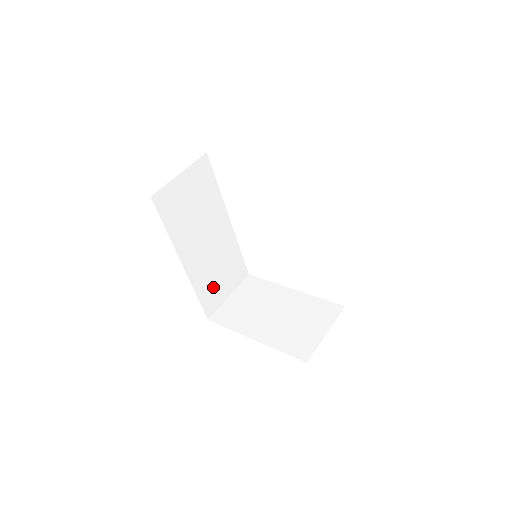
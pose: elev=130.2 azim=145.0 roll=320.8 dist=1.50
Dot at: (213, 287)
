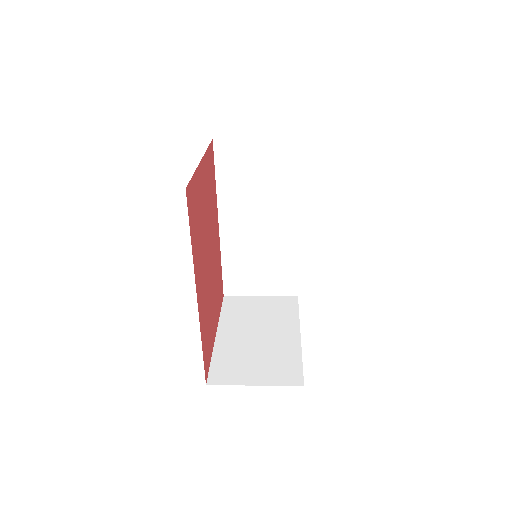
Dot at: (245, 272)
